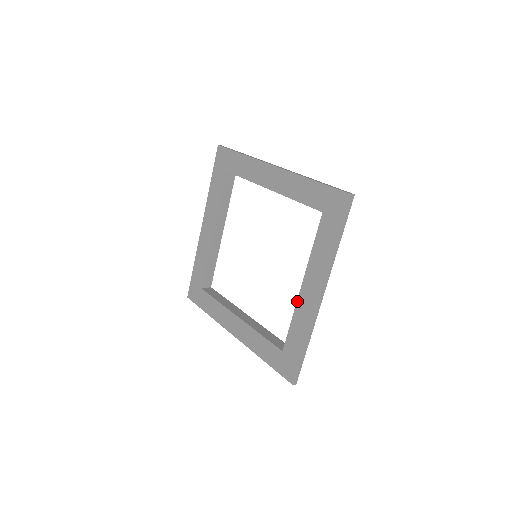
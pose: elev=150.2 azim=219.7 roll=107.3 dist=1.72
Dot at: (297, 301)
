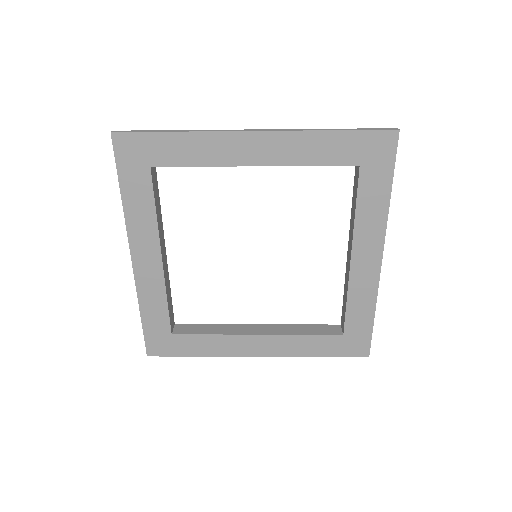
Dot at: (349, 277)
